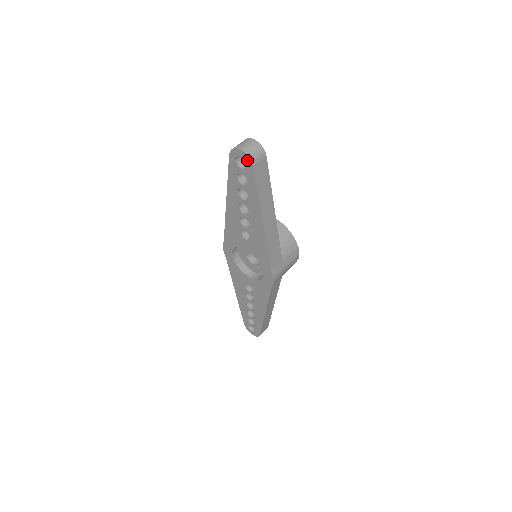
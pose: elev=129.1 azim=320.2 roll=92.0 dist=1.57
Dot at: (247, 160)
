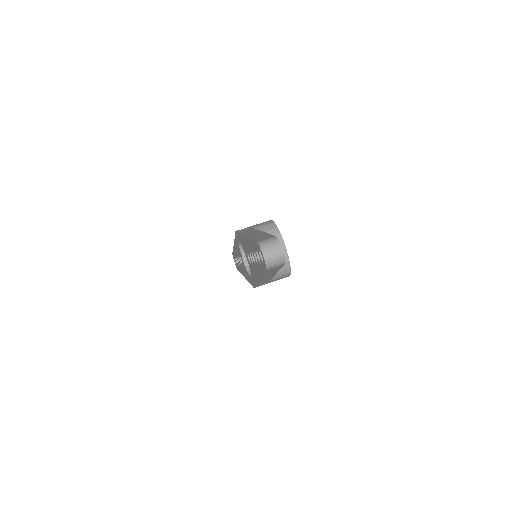
Dot at: (264, 264)
